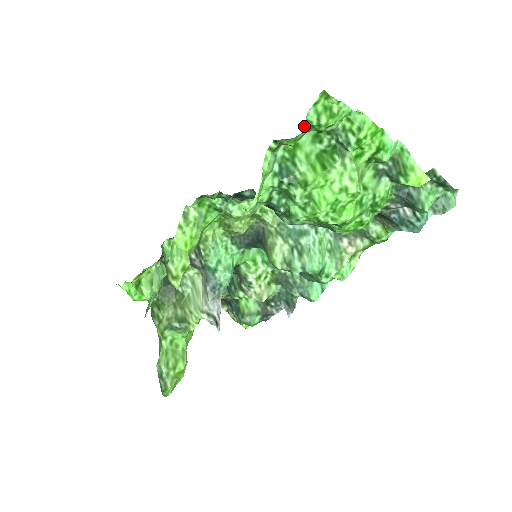
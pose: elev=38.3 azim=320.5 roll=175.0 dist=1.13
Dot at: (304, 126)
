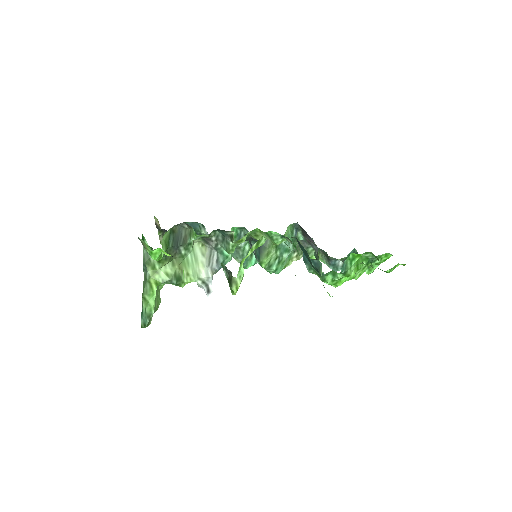
Dot at: occluded
